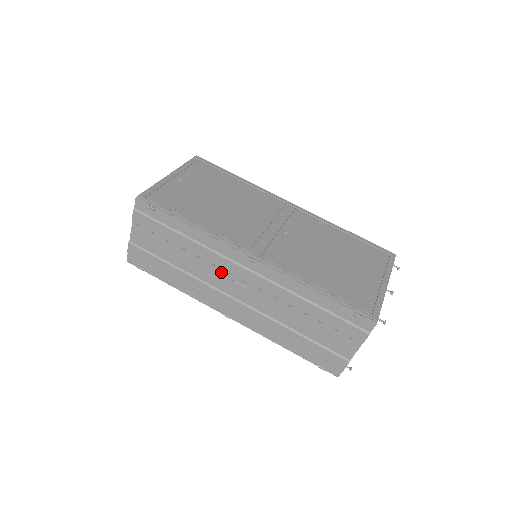
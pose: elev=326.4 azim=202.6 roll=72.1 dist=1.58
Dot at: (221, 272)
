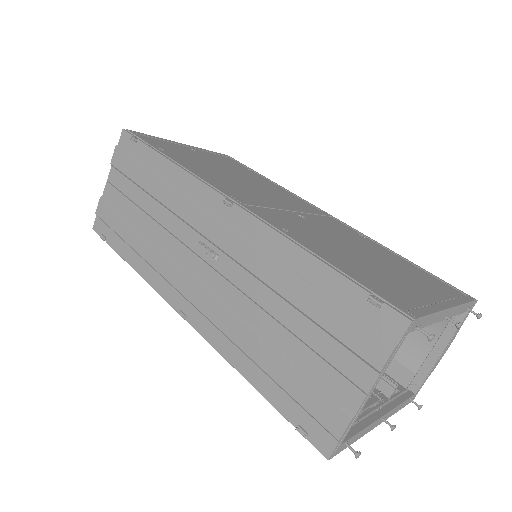
Dot at: (188, 231)
